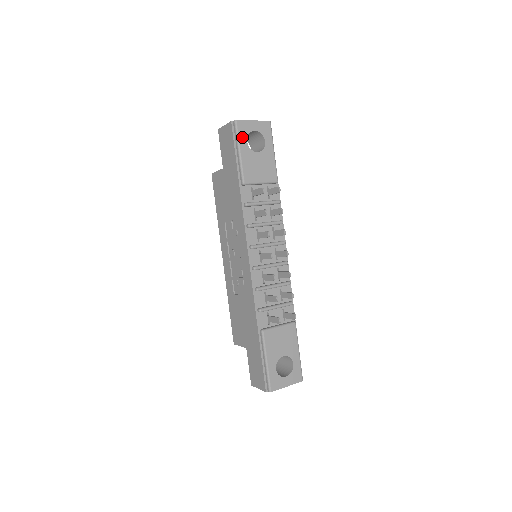
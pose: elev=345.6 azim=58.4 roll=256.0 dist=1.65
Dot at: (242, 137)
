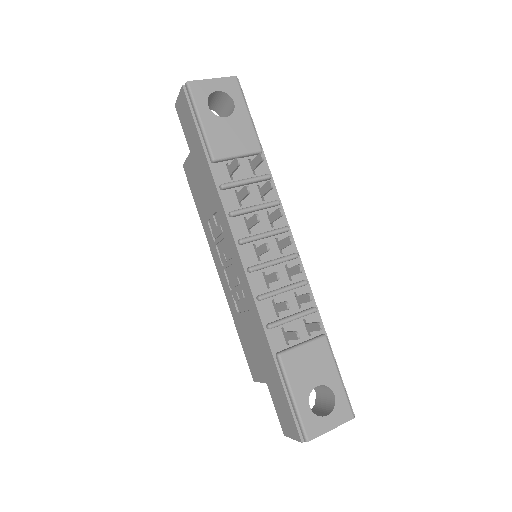
Dot at: (200, 101)
